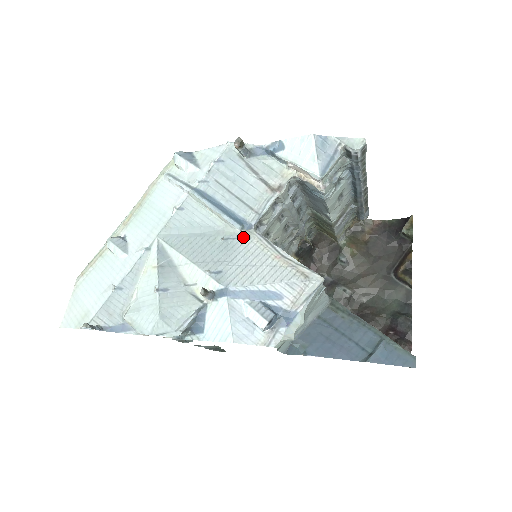
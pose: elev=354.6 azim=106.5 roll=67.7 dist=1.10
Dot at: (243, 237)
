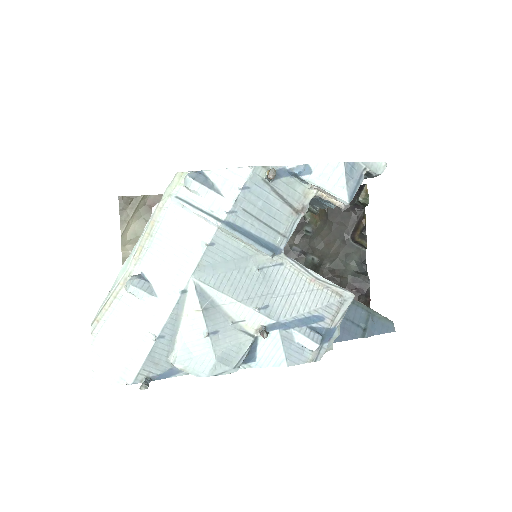
Dot at: (276, 264)
